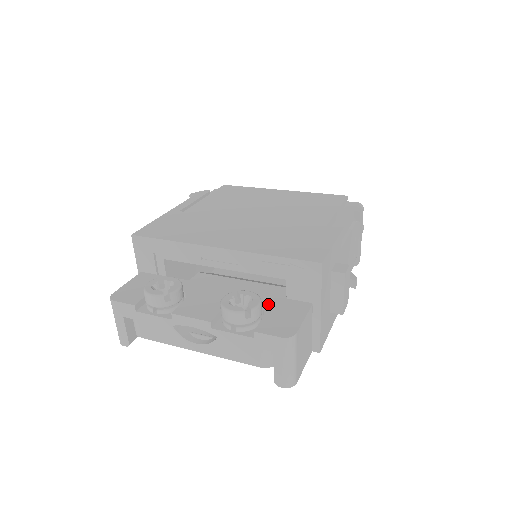
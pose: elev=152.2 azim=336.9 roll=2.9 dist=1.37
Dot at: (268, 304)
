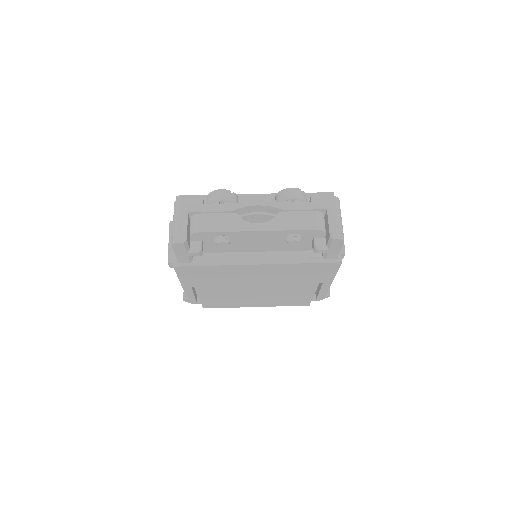
Dot at: occluded
